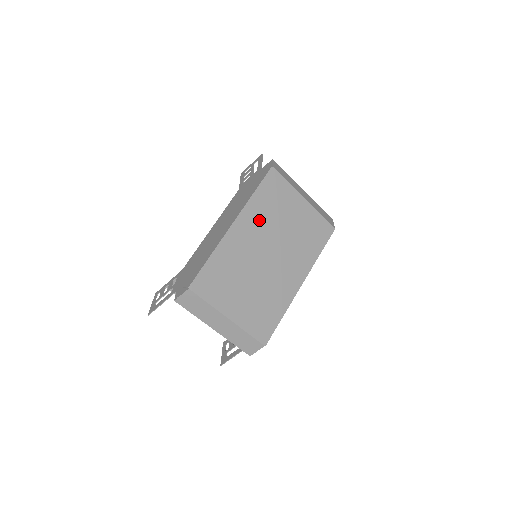
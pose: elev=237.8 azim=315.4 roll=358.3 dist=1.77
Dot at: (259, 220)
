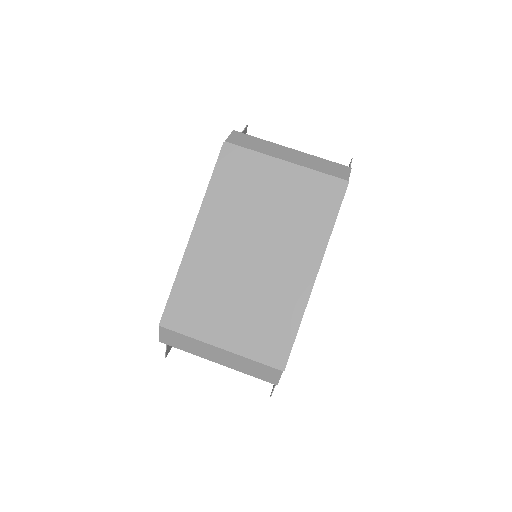
Dot at: (226, 215)
